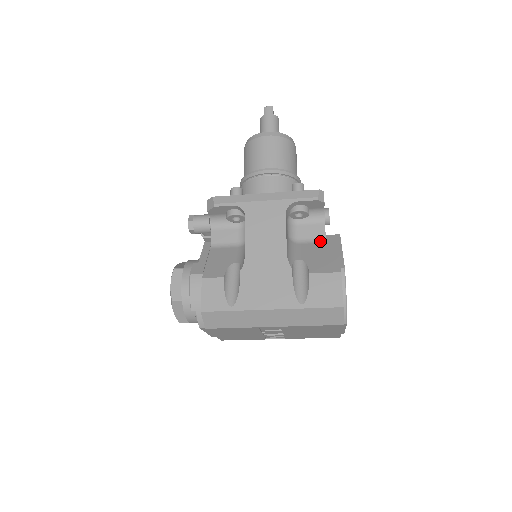
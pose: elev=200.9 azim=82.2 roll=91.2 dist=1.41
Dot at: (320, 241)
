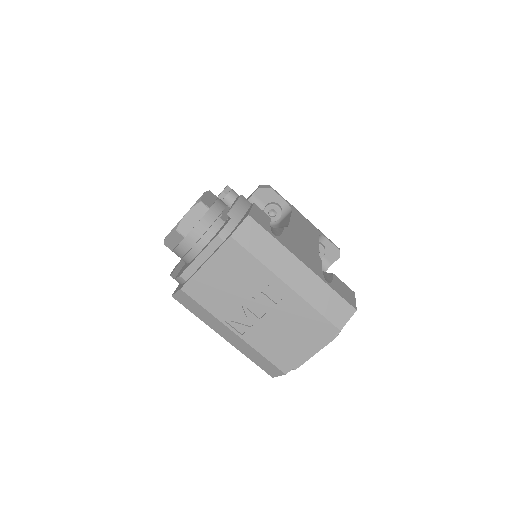
Dot at: occluded
